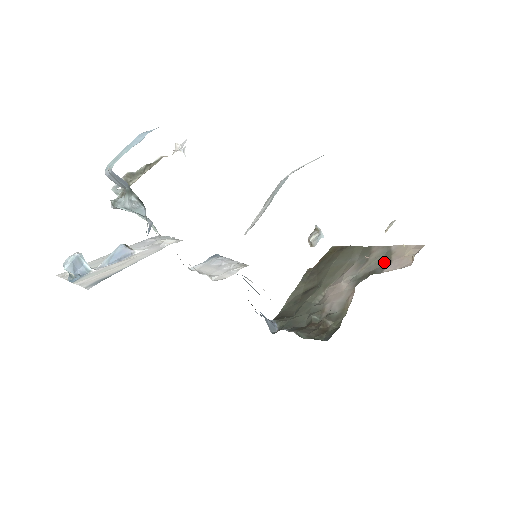
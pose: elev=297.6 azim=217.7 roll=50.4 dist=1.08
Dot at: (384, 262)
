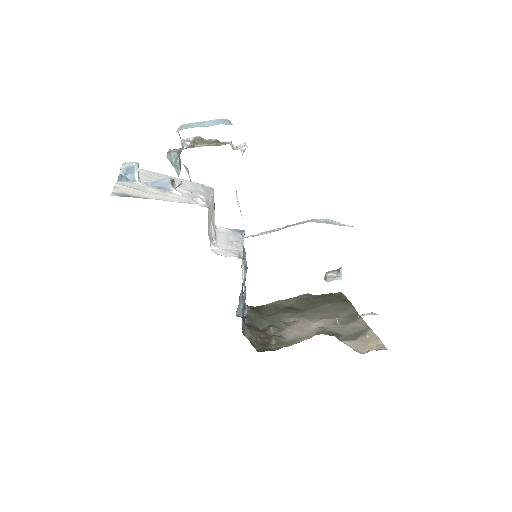
Dot at: (352, 335)
